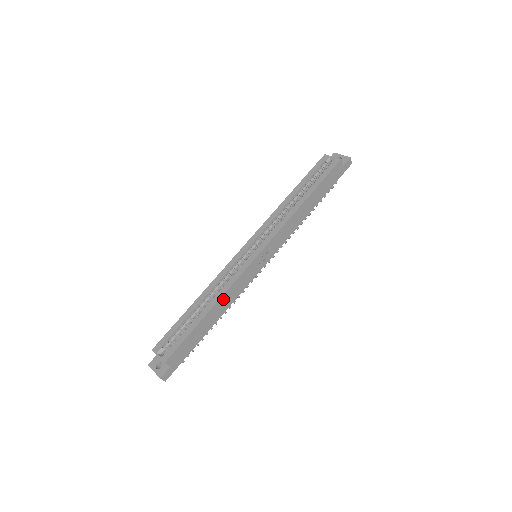
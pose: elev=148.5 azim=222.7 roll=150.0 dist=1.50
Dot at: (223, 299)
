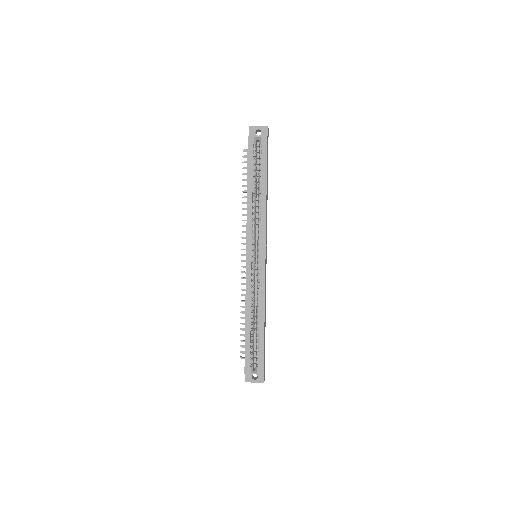
Dot at: occluded
